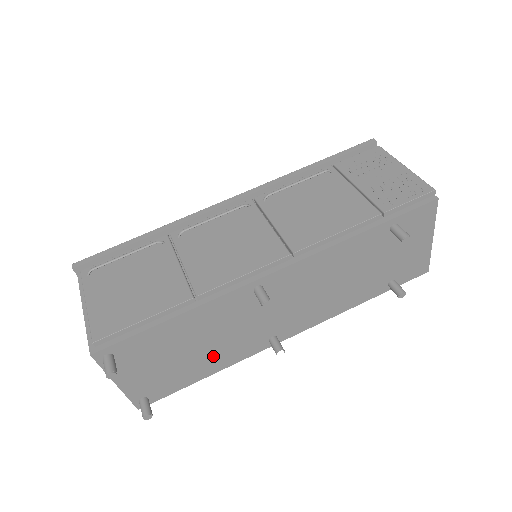
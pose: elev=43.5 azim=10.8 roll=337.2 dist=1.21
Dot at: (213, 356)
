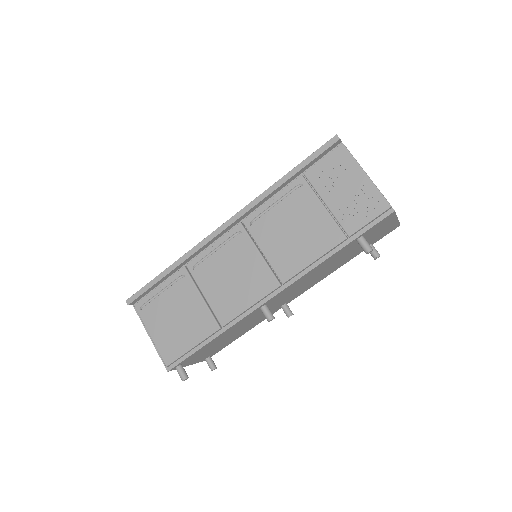
Dot at: (244, 330)
